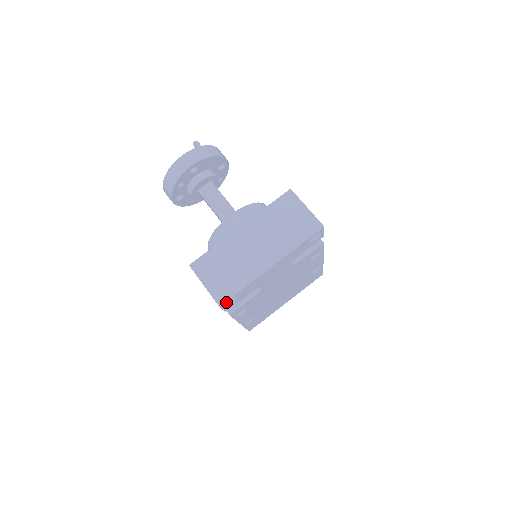
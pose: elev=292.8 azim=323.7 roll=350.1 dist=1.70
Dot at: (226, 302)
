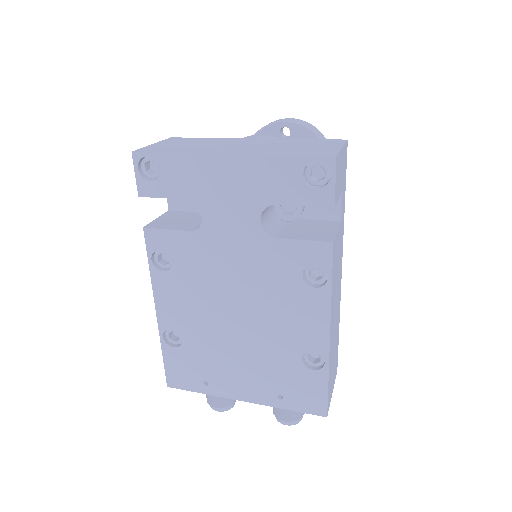
Dot at: (143, 156)
